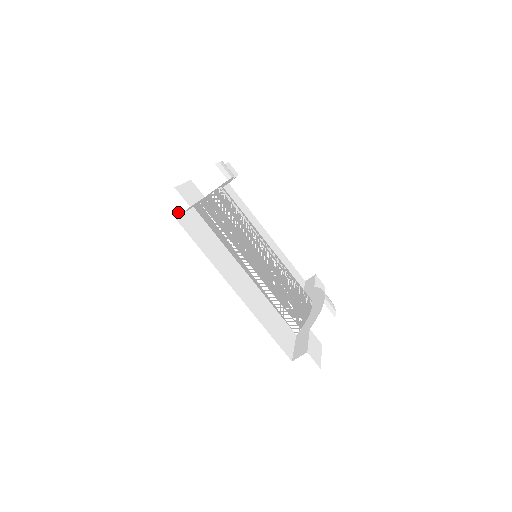
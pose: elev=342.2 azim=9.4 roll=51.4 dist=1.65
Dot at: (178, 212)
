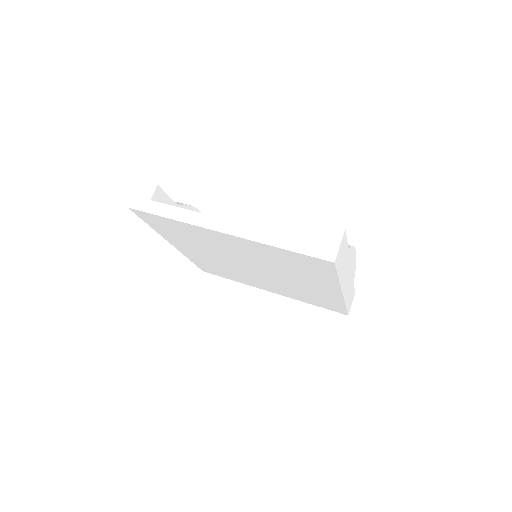
Dot at: (150, 194)
